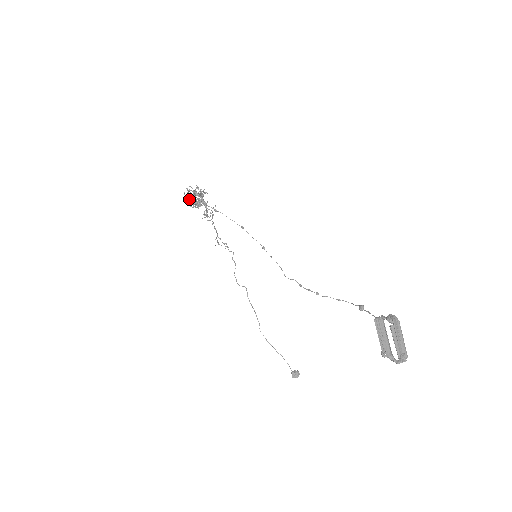
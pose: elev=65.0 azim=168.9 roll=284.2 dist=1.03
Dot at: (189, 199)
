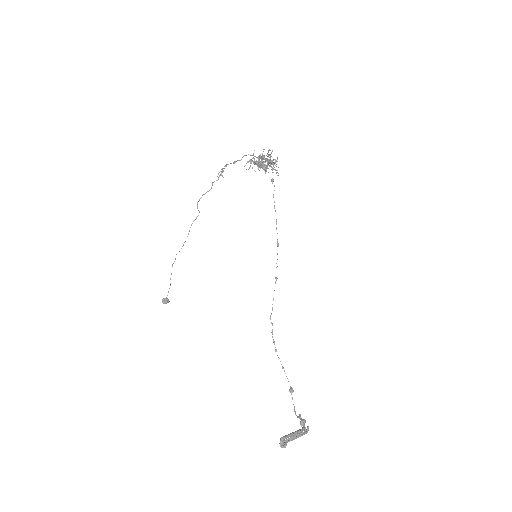
Dot at: (263, 161)
